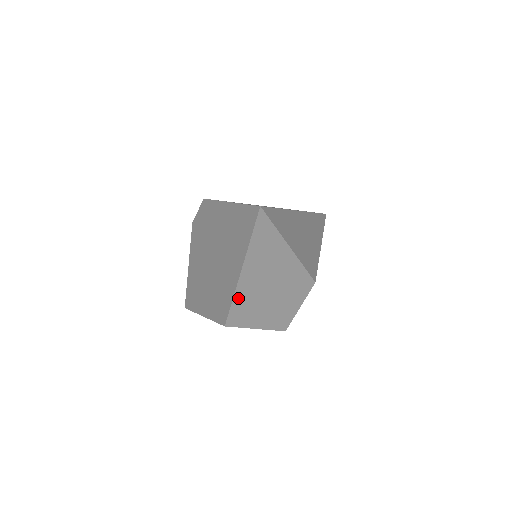
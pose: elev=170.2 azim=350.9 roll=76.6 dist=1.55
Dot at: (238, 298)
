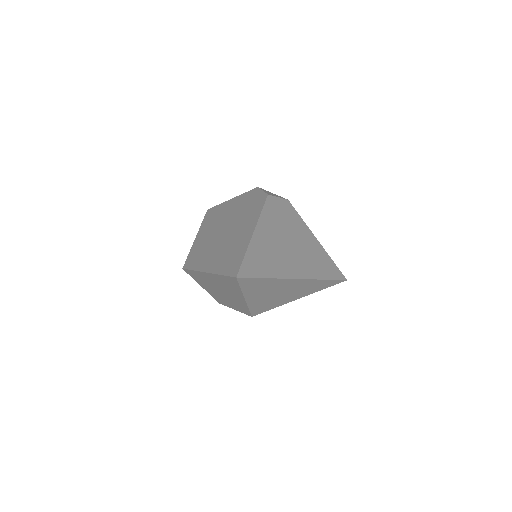
Dot at: (198, 273)
